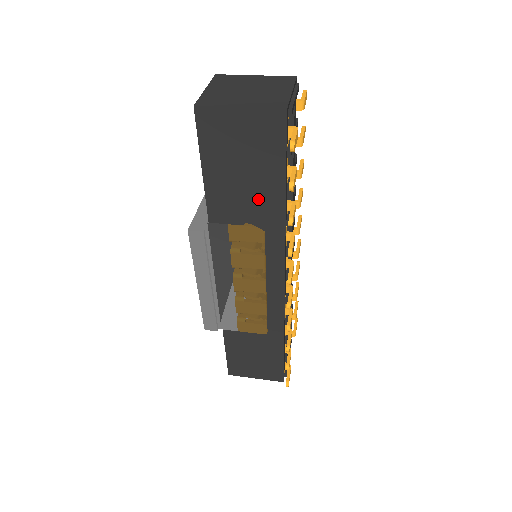
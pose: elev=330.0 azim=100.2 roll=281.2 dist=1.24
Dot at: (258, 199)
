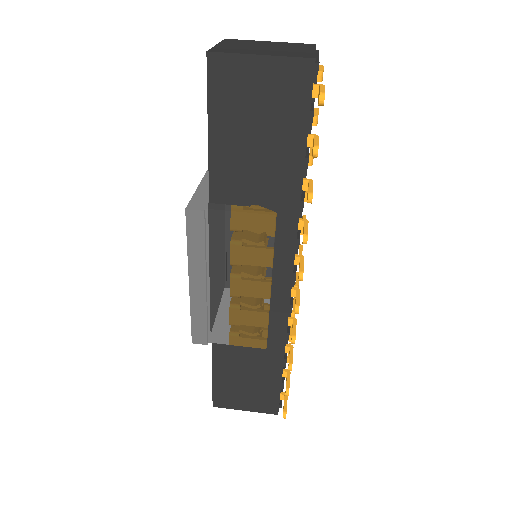
Dot at: (271, 173)
